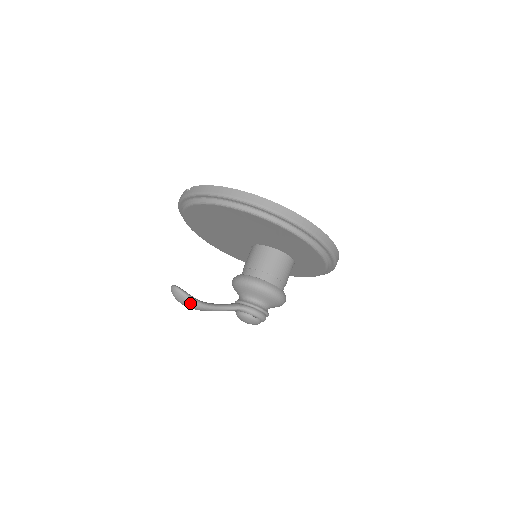
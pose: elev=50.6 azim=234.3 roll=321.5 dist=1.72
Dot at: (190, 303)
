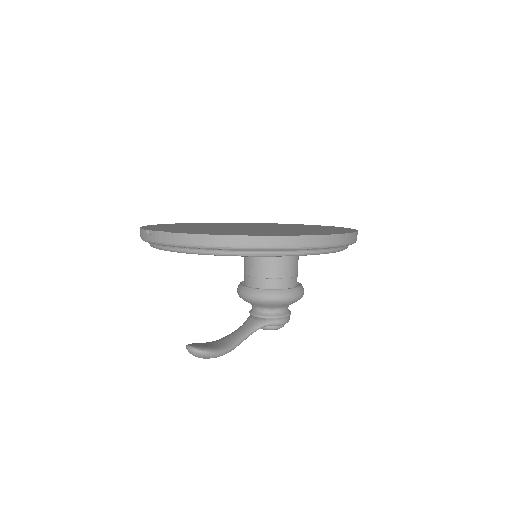
Dot at: occluded
